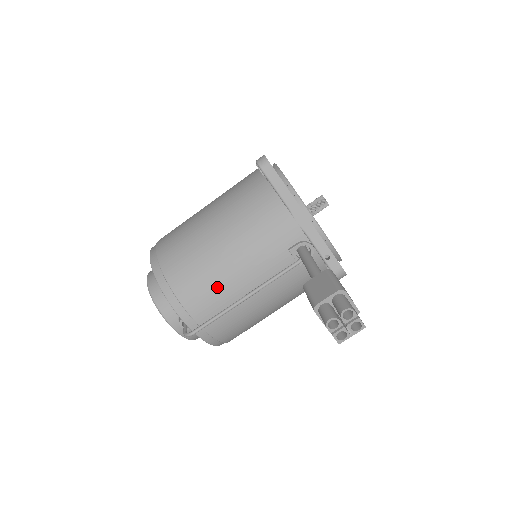
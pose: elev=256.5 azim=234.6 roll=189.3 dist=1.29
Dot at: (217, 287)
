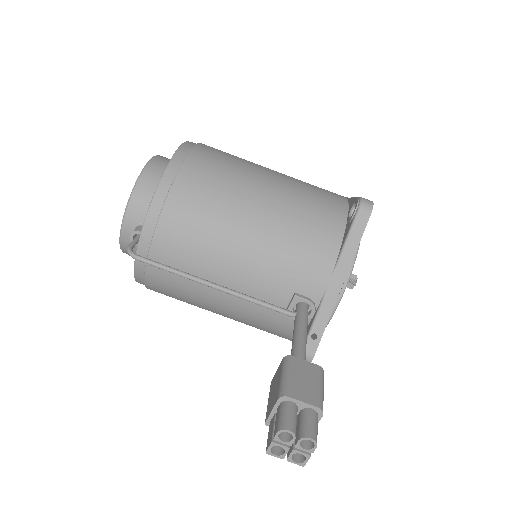
Dot at: (204, 248)
